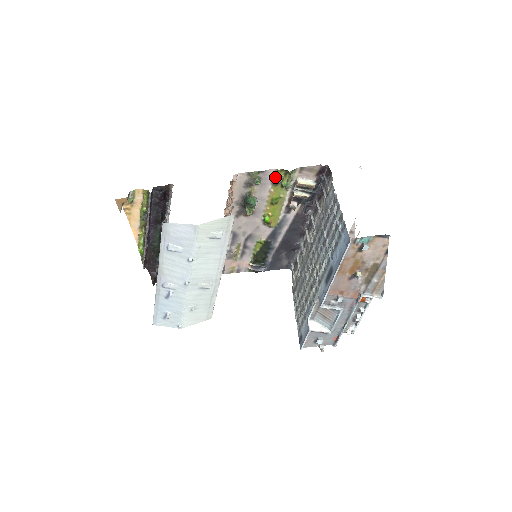
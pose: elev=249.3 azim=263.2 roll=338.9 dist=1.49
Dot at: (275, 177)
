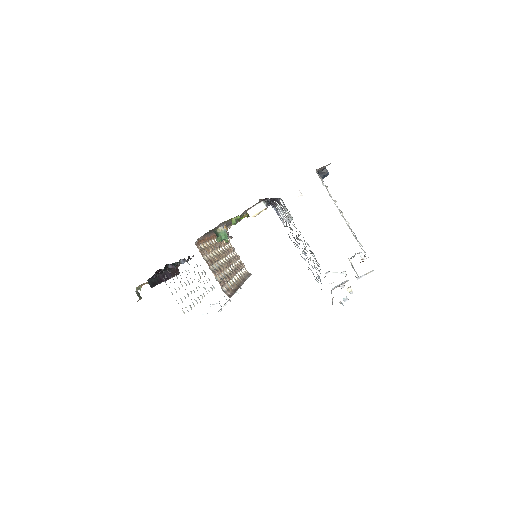
Dot at: (227, 220)
